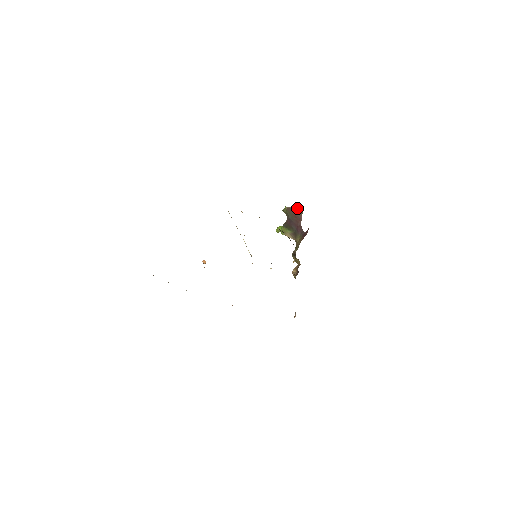
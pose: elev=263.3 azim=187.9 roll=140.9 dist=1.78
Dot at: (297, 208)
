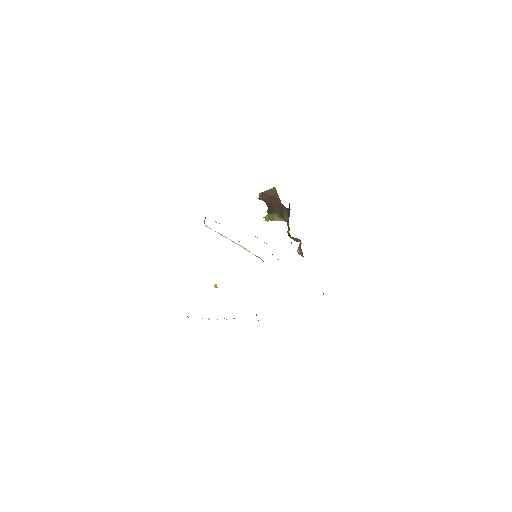
Dot at: (269, 189)
